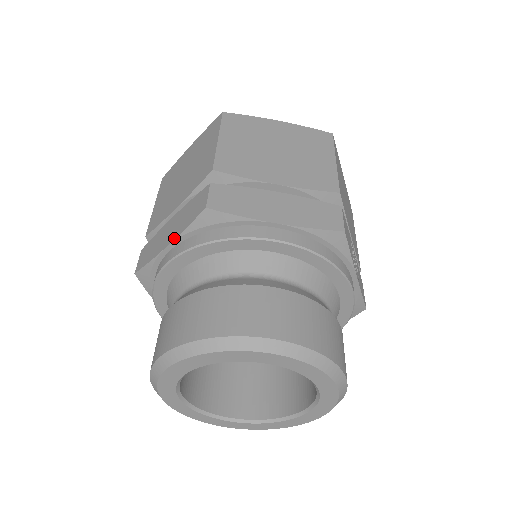
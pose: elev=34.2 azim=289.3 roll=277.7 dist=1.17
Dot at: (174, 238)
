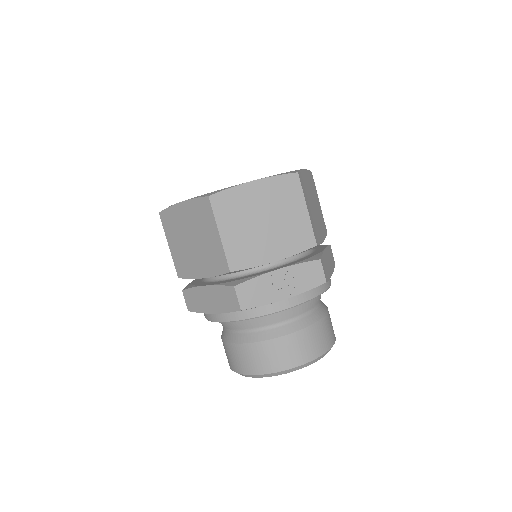
Dot at: occluded
